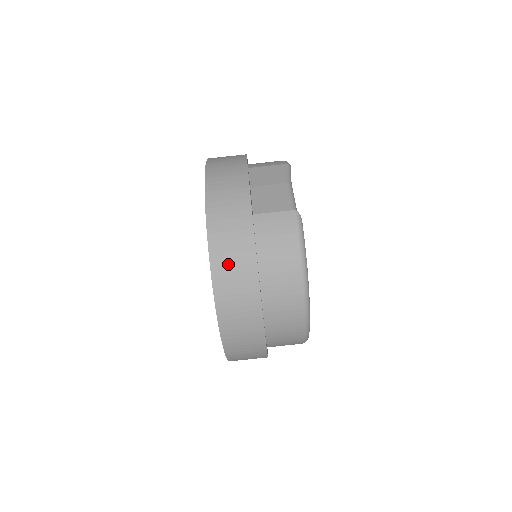
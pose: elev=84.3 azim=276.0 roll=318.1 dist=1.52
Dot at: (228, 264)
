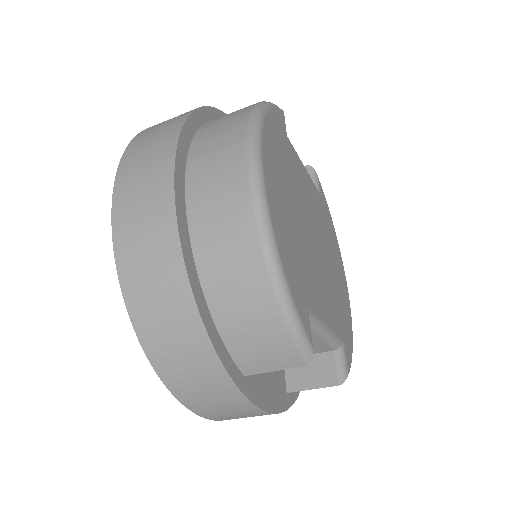
Dot at: occluded
